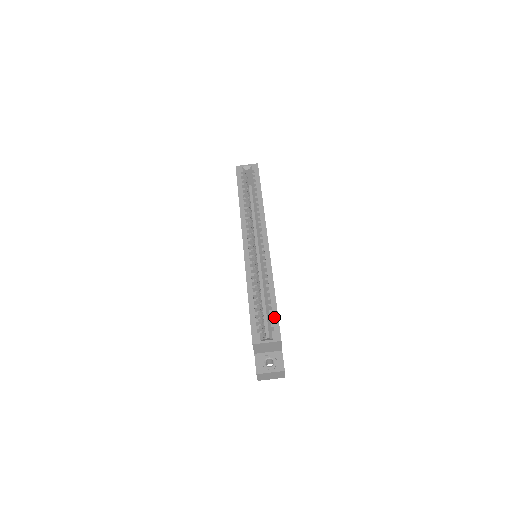
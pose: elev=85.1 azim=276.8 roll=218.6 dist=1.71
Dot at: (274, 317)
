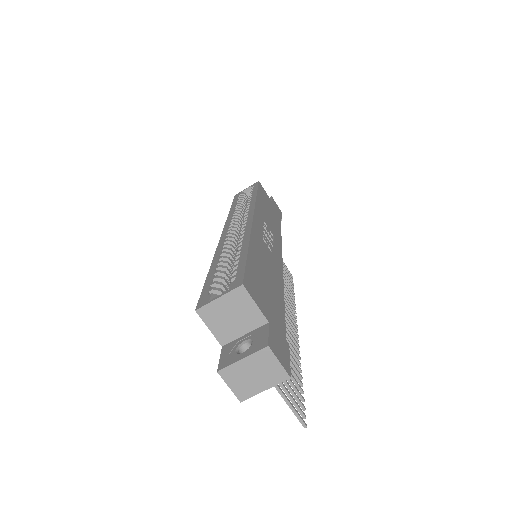
Dot at: (239, 267)
